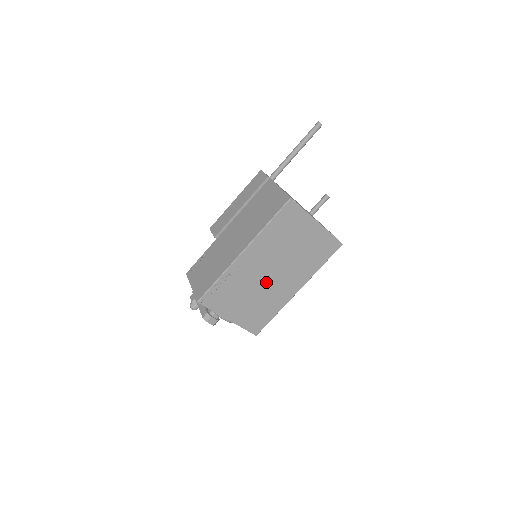
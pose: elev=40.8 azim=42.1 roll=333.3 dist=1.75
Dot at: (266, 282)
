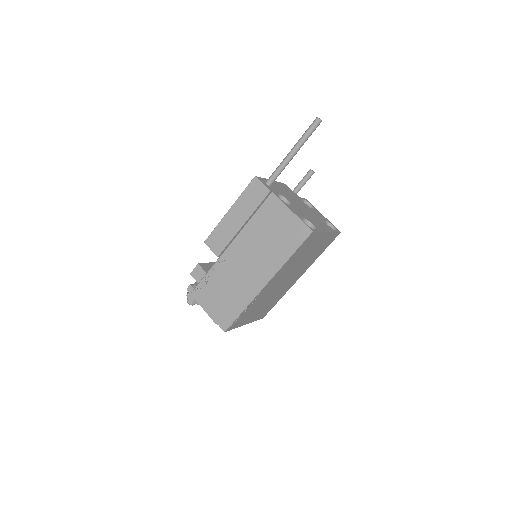
Dot at: (278, 288)
